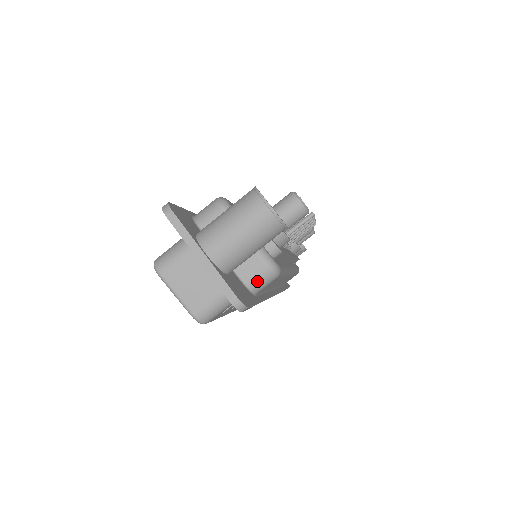
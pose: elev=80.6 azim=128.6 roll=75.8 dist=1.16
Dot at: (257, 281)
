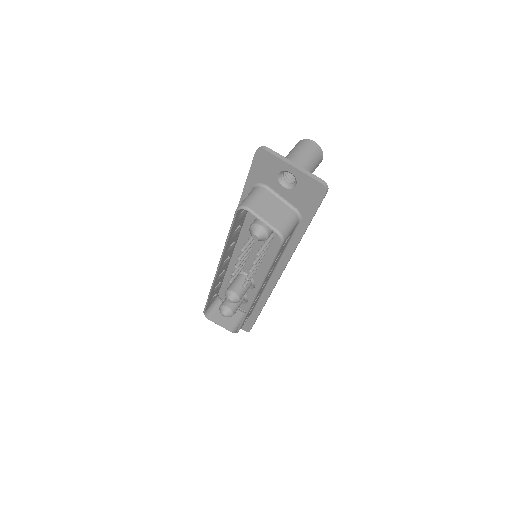
Dot at: occluded
